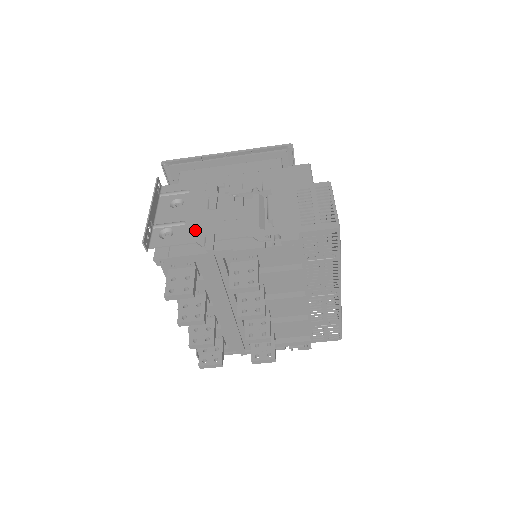
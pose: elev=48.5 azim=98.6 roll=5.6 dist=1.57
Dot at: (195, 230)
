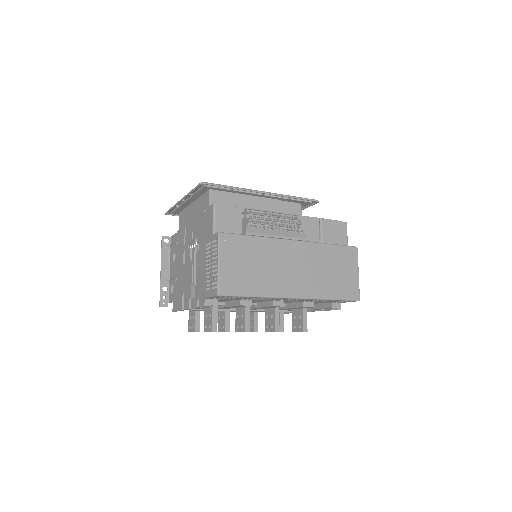
Dot at: (178, 288)
